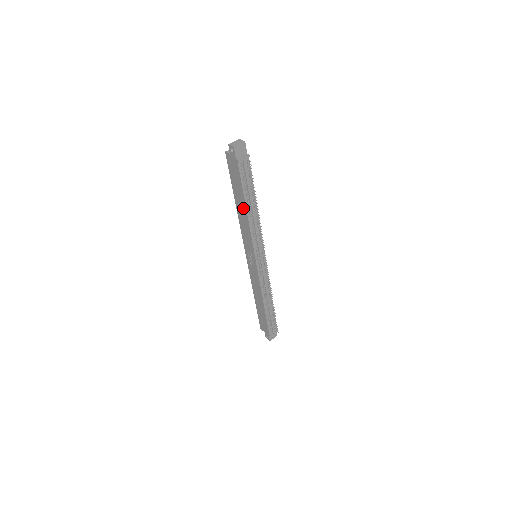
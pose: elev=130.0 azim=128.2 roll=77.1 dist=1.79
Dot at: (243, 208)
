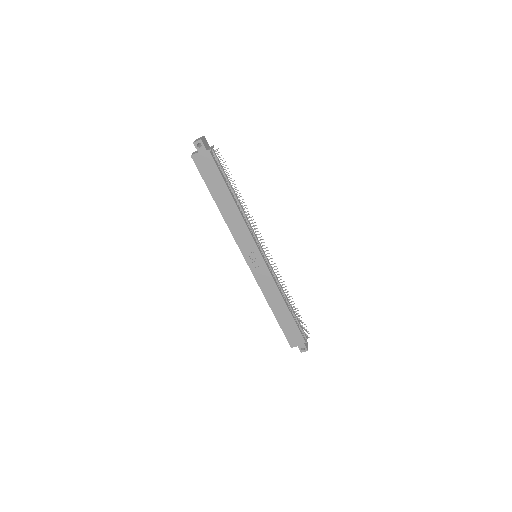
Dot at: (229, 202)
